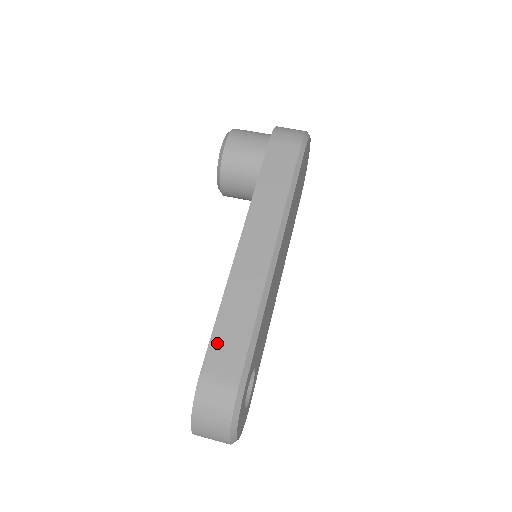
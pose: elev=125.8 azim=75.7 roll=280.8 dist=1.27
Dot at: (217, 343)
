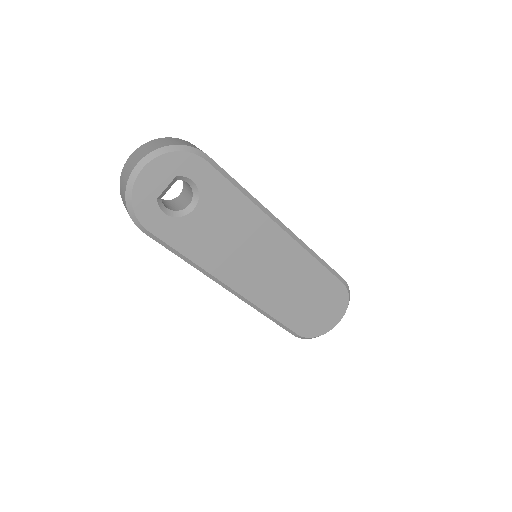
Dot at: occluded
